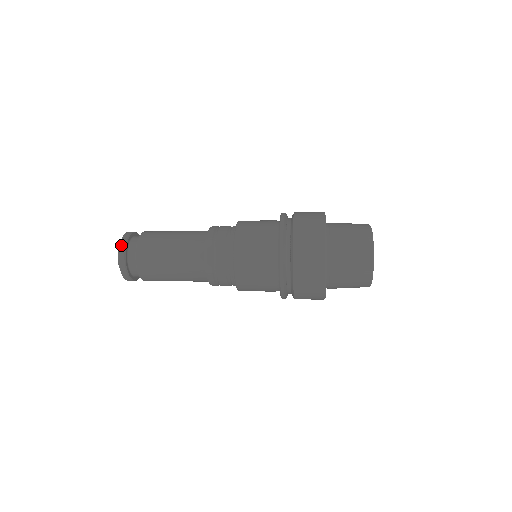
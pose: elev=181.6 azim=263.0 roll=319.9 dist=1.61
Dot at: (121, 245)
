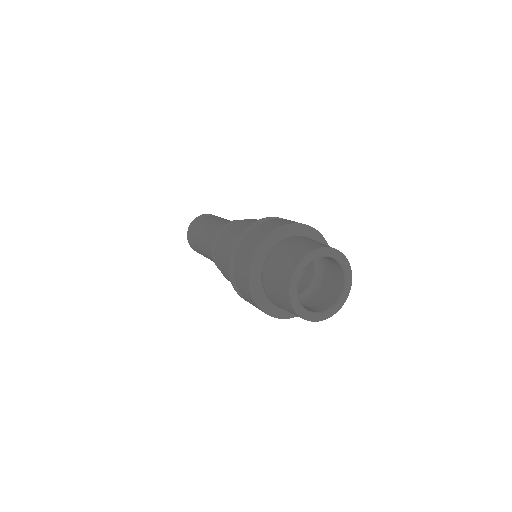
Dot at: (198, 216)
